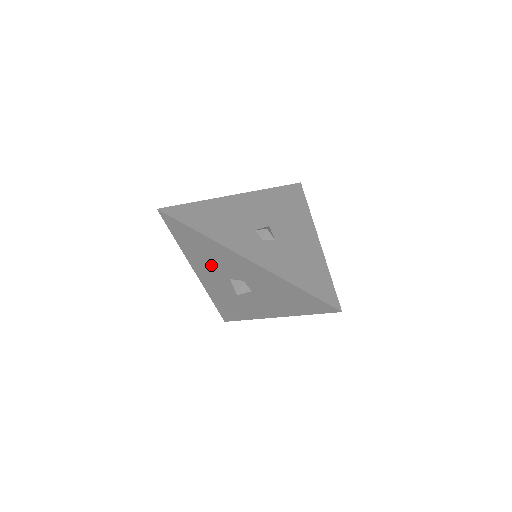
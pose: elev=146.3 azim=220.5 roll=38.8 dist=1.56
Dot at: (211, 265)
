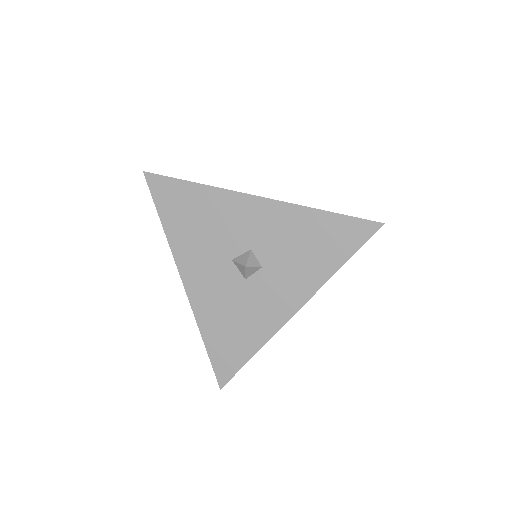
Dot at: (206, 245)
